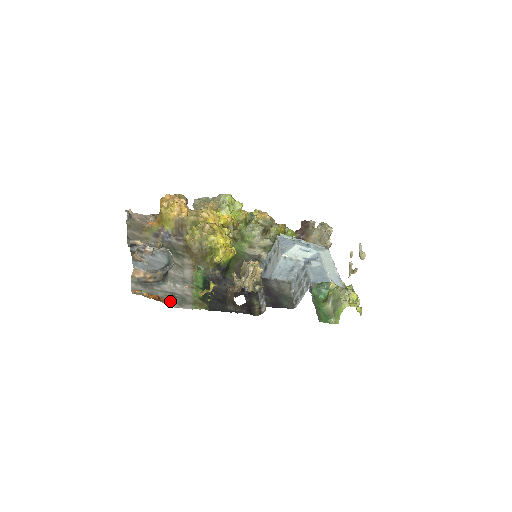
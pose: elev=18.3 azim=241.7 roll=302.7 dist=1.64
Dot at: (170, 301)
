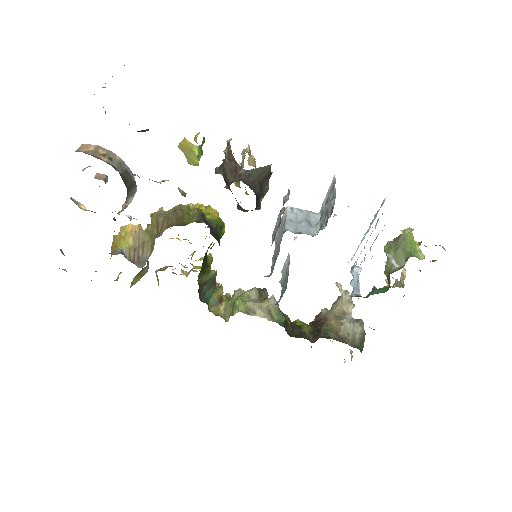
Dot at: occluded
